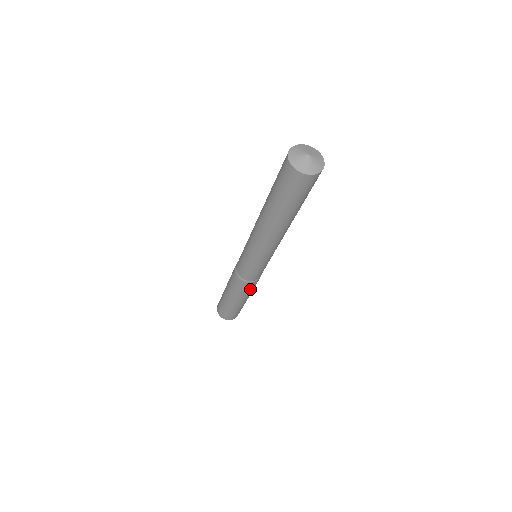
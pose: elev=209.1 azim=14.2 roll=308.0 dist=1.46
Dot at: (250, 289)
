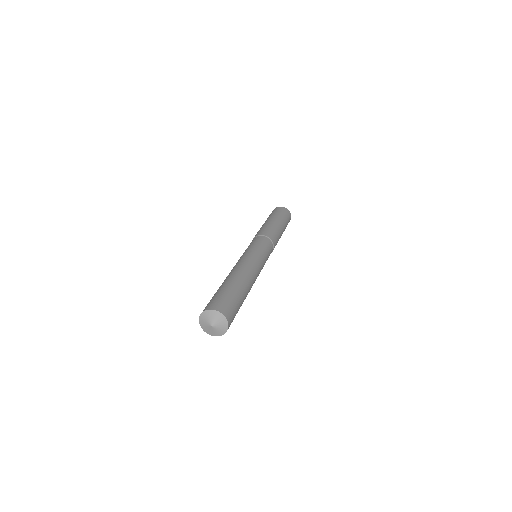
Dot at: occluded
